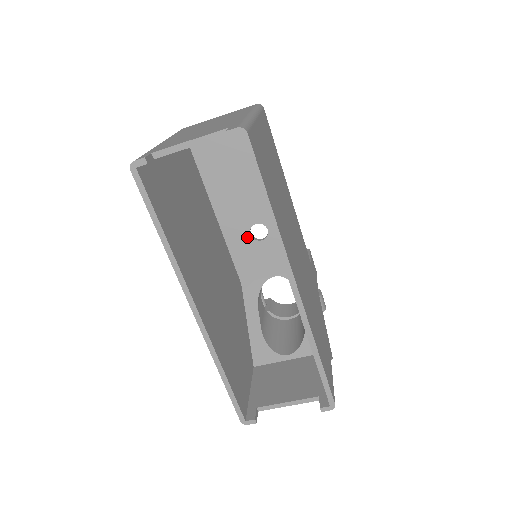
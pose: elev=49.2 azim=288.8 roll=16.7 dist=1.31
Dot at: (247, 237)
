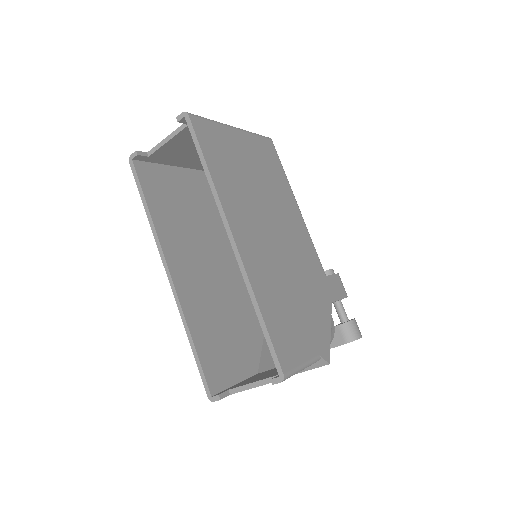
Dot at: occluded
